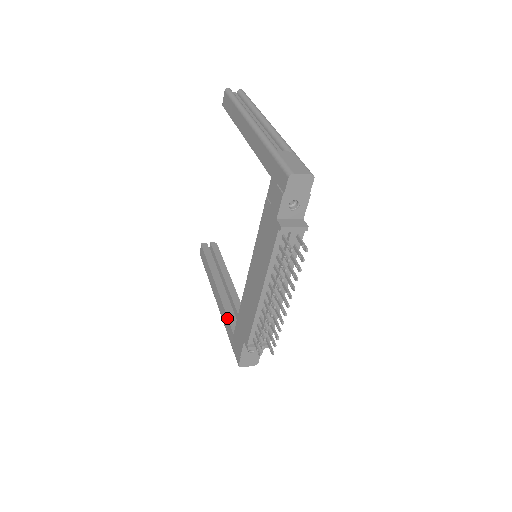
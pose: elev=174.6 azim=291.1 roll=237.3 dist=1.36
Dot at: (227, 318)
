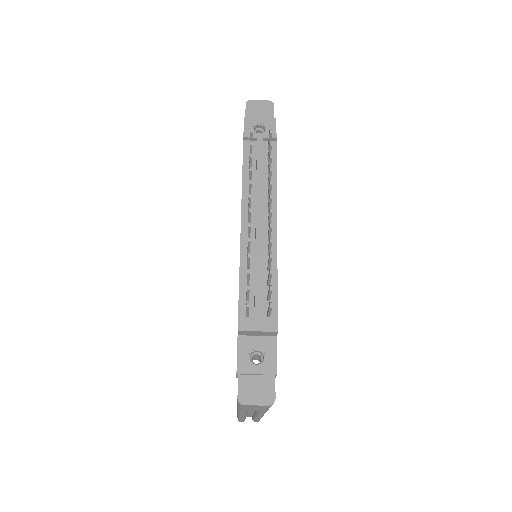
Dot at: occluded
